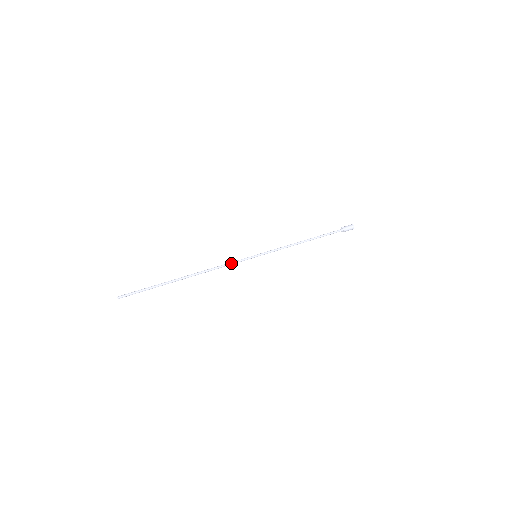
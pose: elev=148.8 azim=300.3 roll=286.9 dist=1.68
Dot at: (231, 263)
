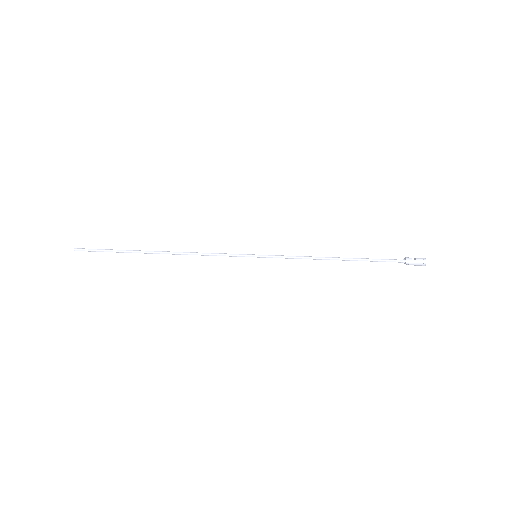
Dot at: (218, 255)
